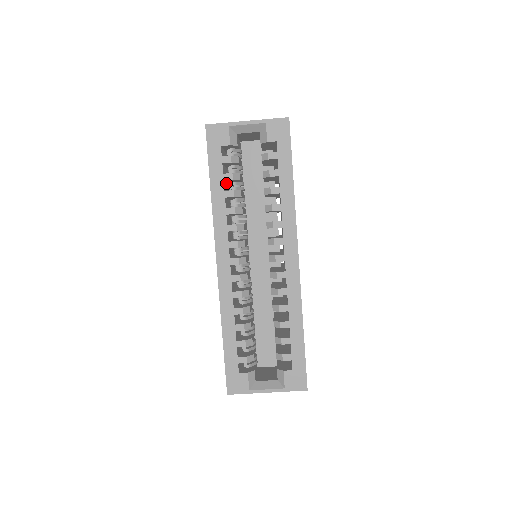
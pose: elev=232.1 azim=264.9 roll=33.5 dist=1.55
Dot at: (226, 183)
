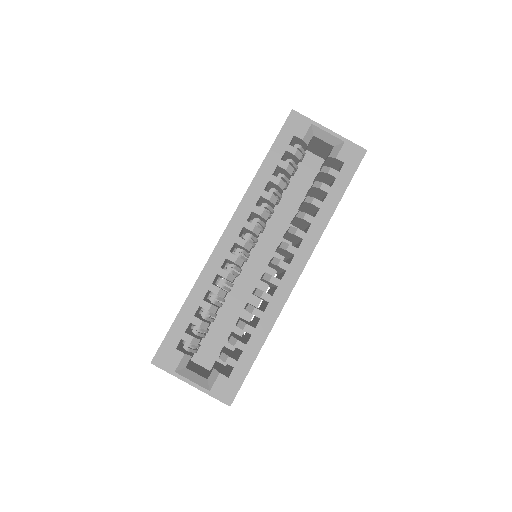
Dot at: (275, 172)
